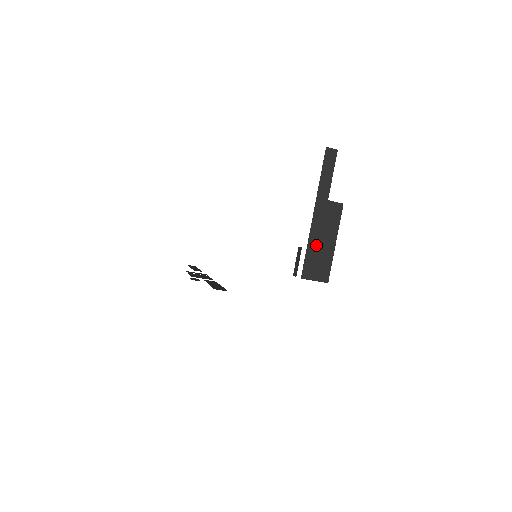
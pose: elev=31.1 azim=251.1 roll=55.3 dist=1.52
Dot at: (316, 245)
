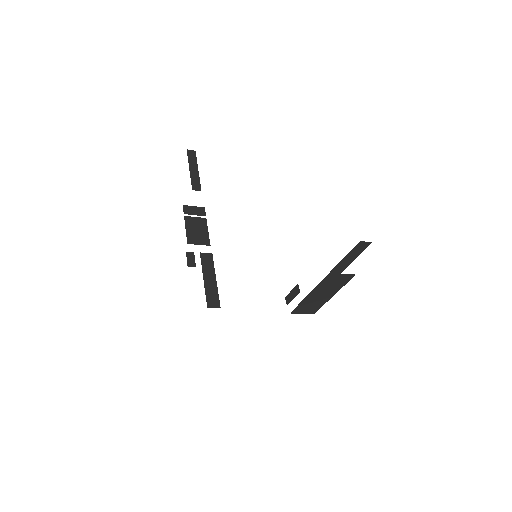
Dot at: (314, 297)
